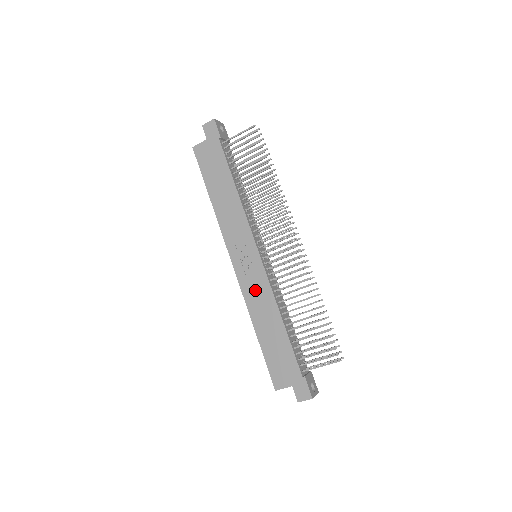
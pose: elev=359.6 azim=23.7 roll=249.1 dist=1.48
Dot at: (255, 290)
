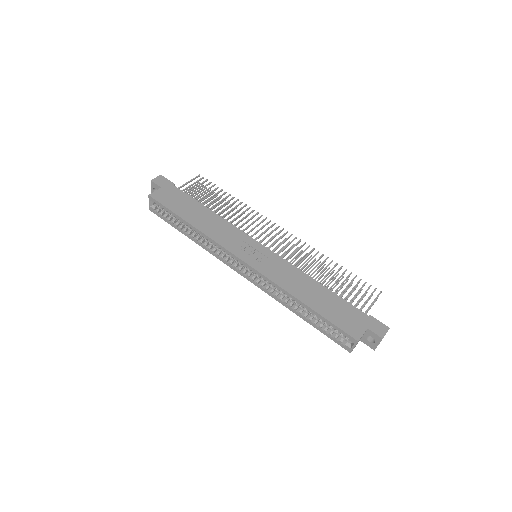
Dot at: (279, 271)
